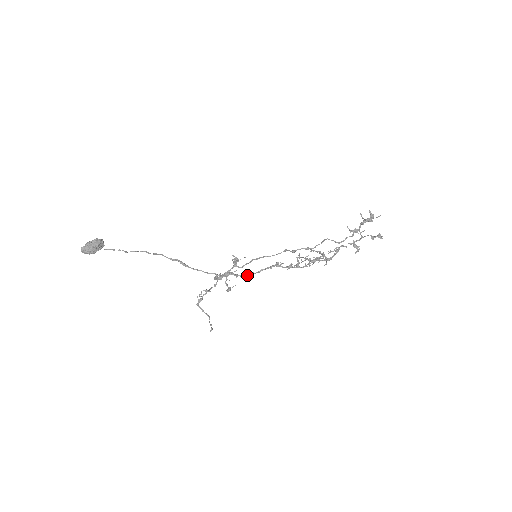
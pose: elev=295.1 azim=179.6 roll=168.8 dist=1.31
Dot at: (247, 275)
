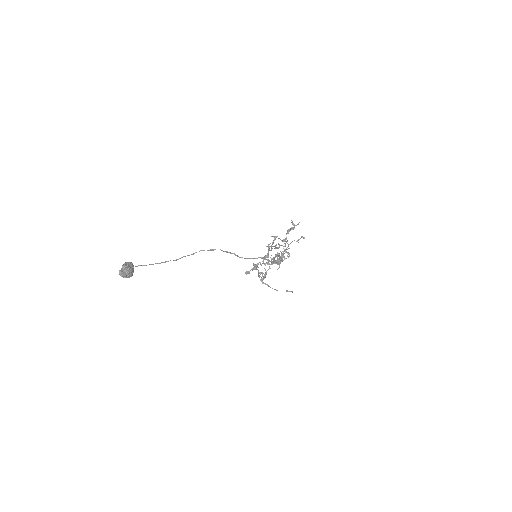
Dot at: occluded
